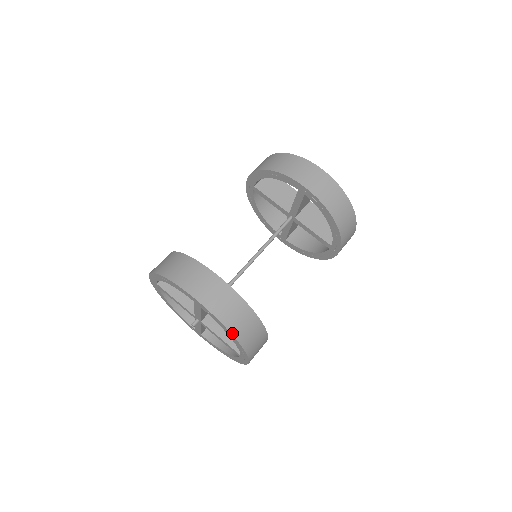
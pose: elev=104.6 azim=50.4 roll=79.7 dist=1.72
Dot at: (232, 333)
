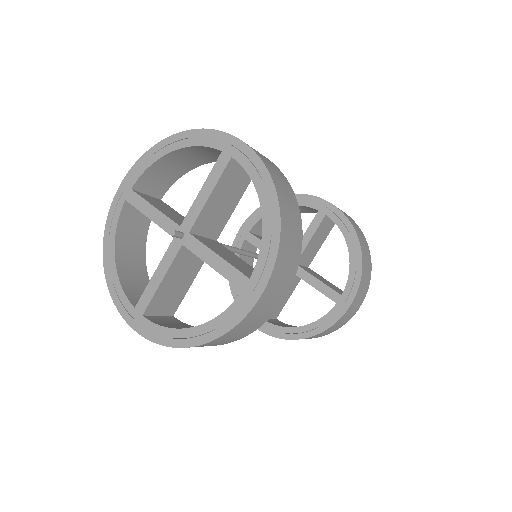
Dot at: (275, 188)
